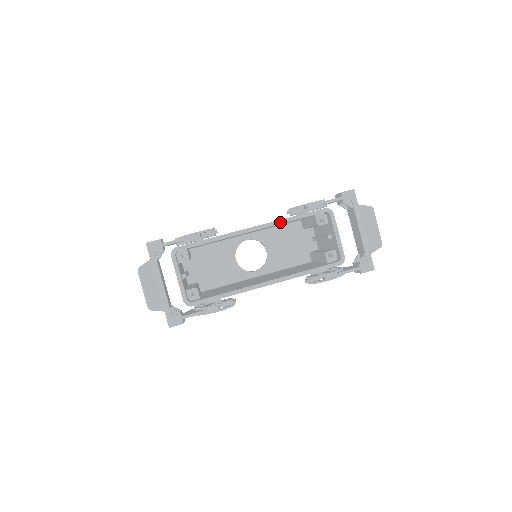
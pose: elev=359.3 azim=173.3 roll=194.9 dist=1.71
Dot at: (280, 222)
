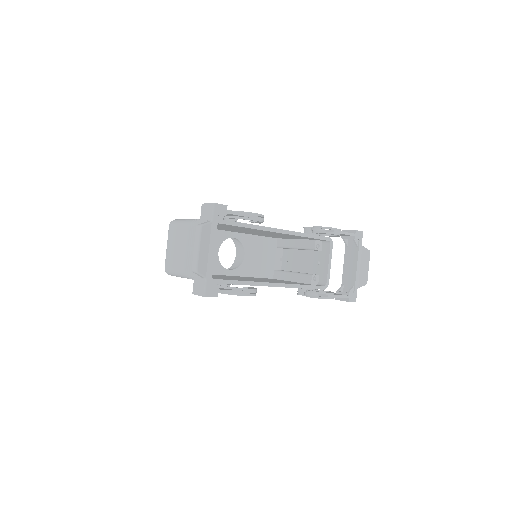
Dot at: (299, 234)
